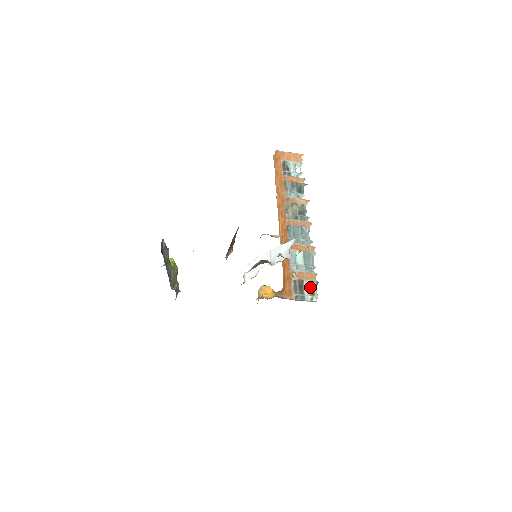
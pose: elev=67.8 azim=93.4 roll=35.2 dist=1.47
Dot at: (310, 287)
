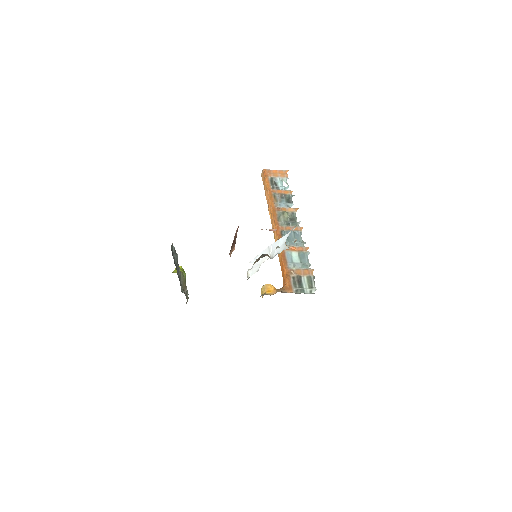
Dot at: (308, 281)
